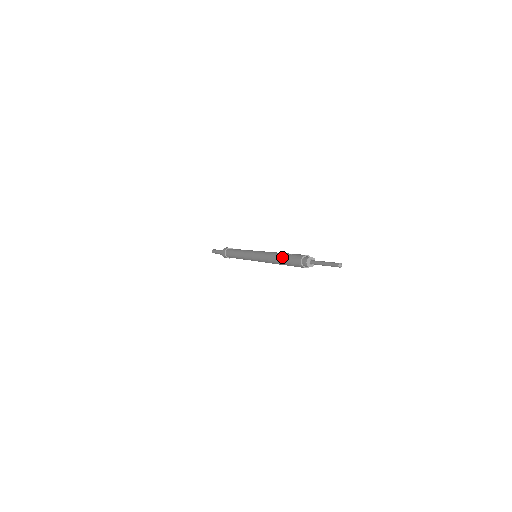
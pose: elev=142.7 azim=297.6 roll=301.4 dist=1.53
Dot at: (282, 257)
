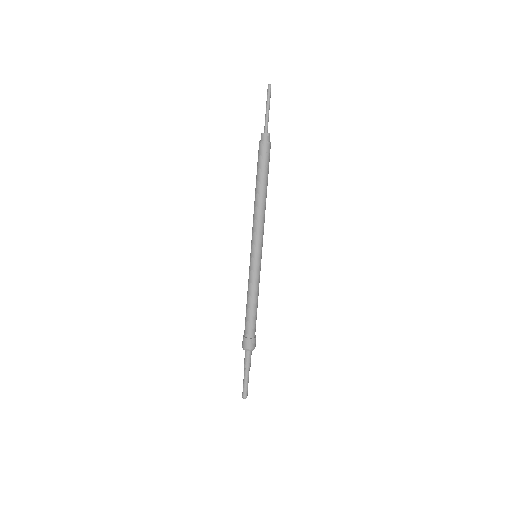
Dot at: (256, 179)
